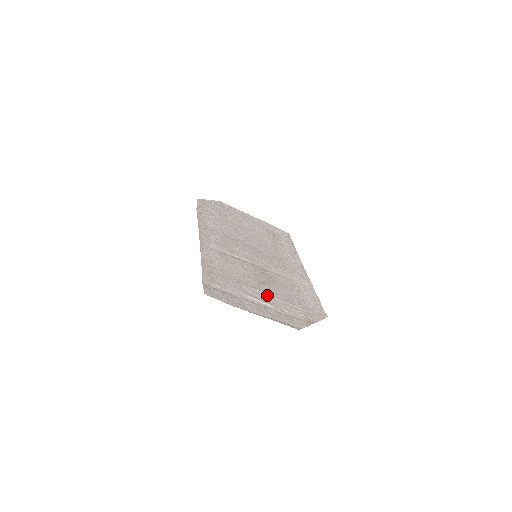
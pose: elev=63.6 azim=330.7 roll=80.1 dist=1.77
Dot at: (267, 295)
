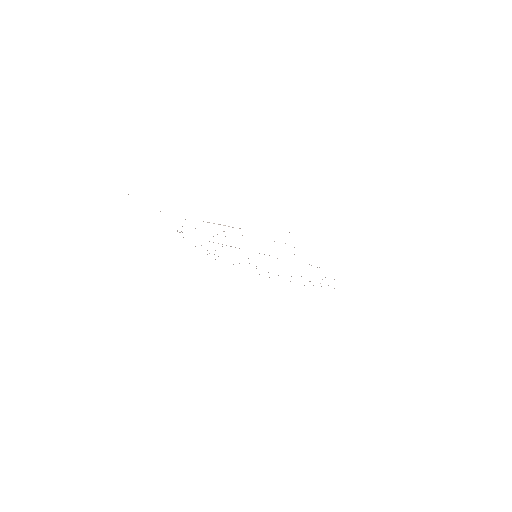
Dot at: occluded
